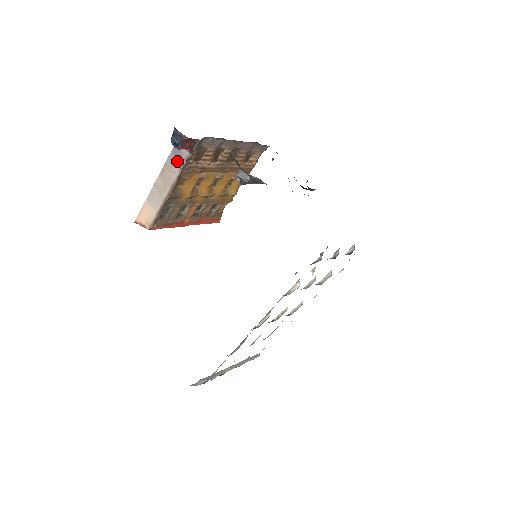
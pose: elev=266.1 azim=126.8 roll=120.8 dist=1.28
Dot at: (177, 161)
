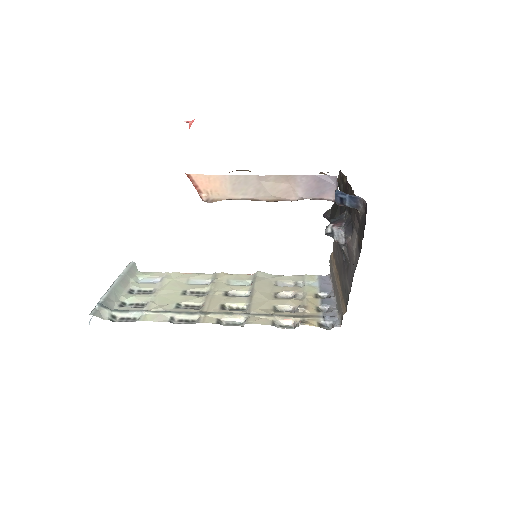
Dot at: (311, 191)
